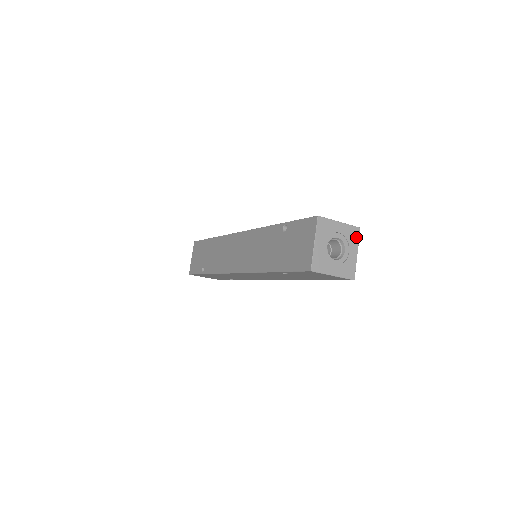
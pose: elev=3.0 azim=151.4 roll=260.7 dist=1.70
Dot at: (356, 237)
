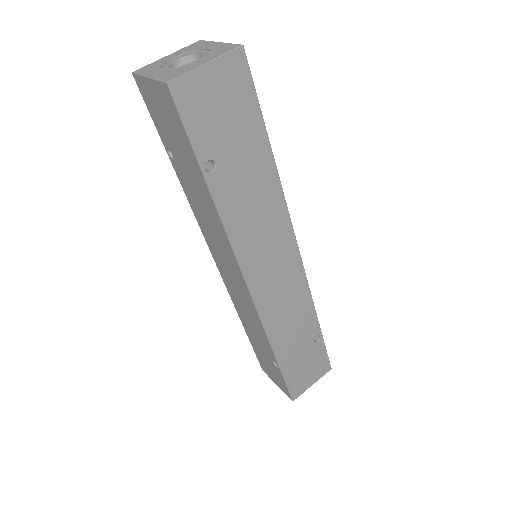
Dot at: (203, 44)
